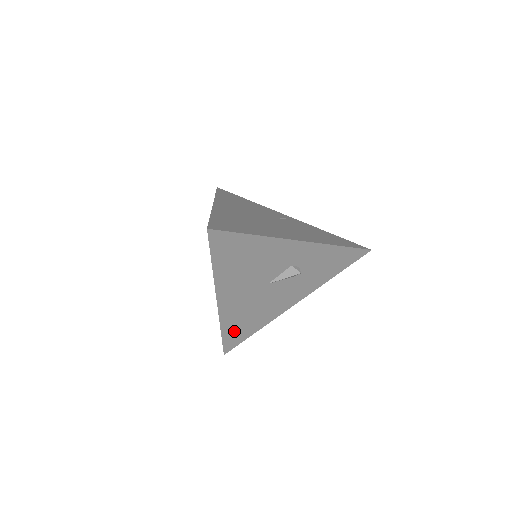
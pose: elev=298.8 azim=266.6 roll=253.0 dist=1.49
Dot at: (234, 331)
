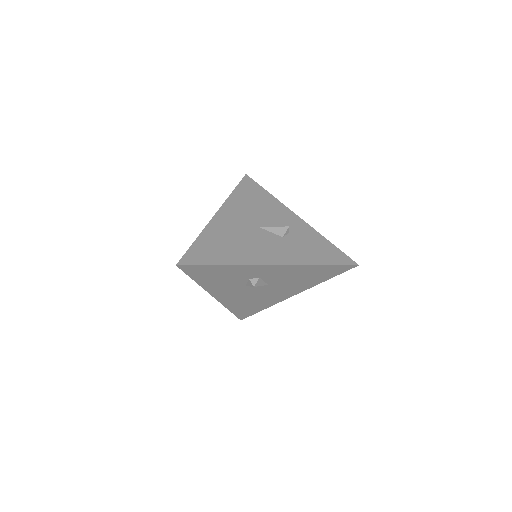
Dot at: (206, 247)
